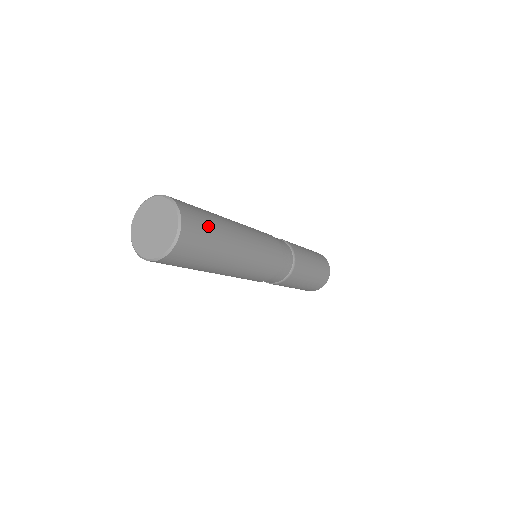
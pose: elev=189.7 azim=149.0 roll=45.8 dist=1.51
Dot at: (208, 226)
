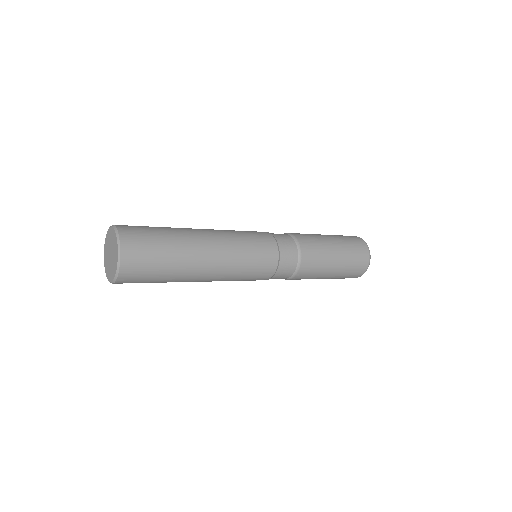
Dot at: (154, 230)
